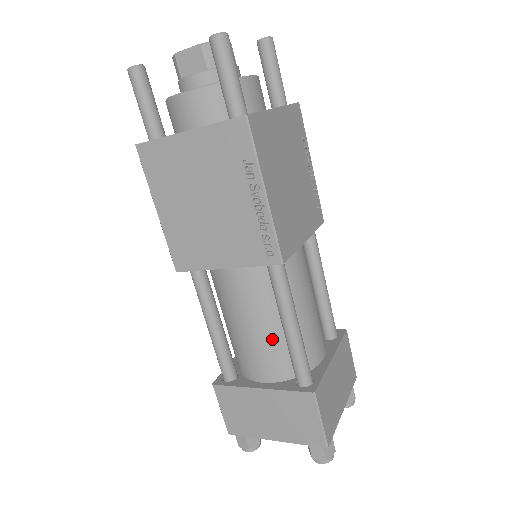
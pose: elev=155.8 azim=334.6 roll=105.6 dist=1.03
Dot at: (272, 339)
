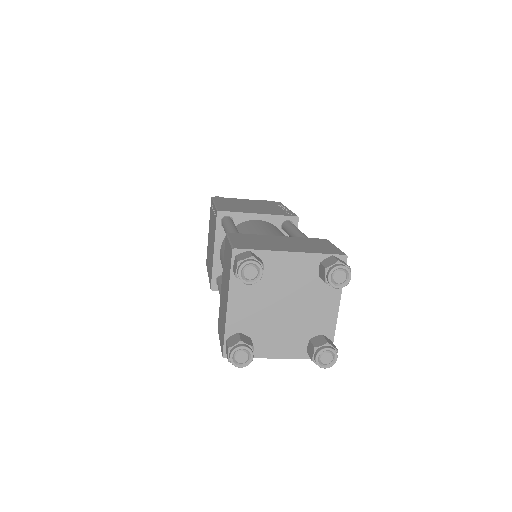
Dot at: occluded
